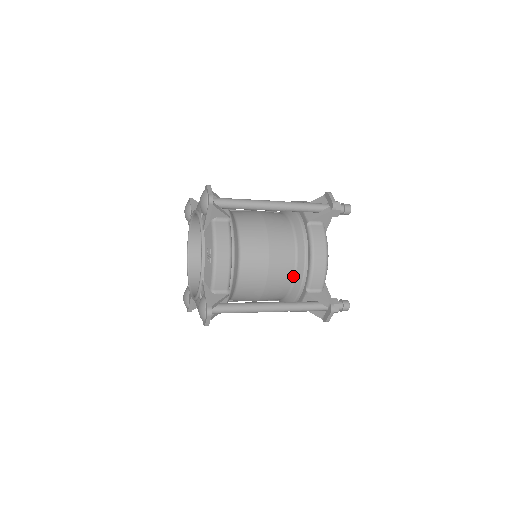
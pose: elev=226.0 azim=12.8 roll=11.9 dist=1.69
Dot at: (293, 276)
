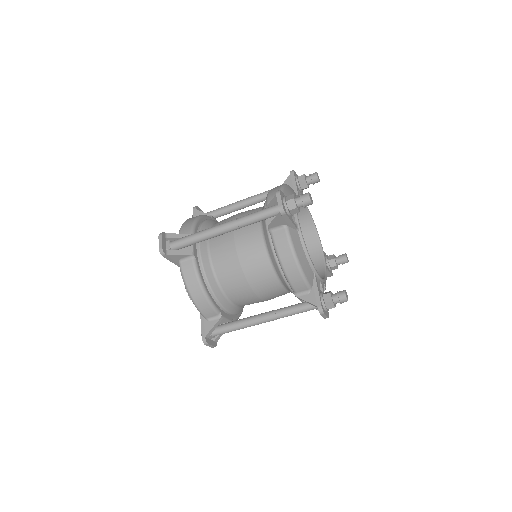
Dot at: (279, 281)
